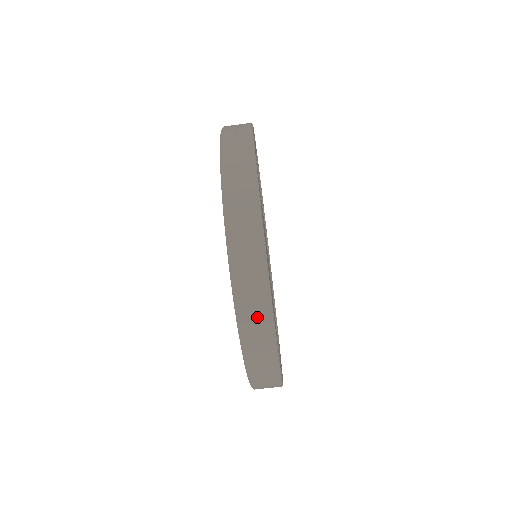
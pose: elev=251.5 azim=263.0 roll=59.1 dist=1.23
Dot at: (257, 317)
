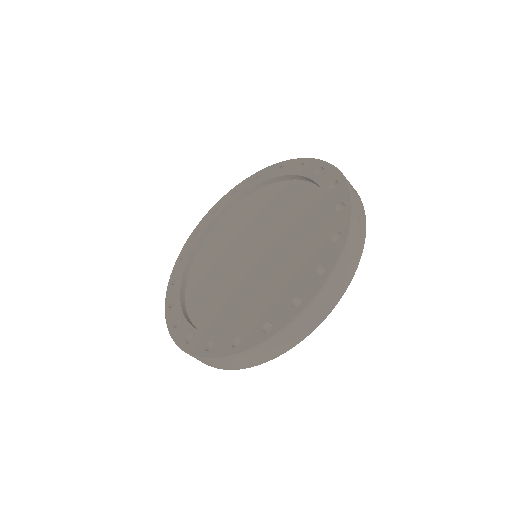
Dot at: (331, 297)
